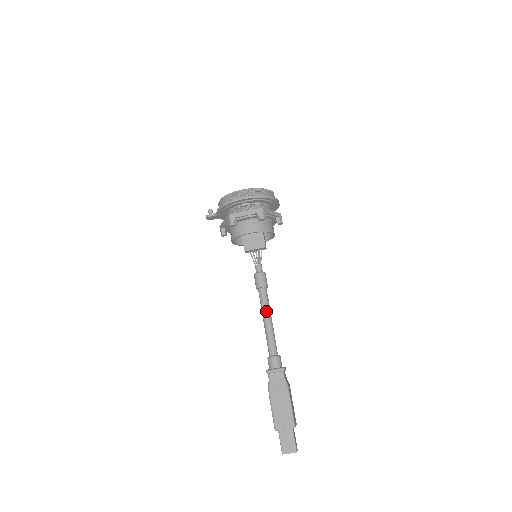
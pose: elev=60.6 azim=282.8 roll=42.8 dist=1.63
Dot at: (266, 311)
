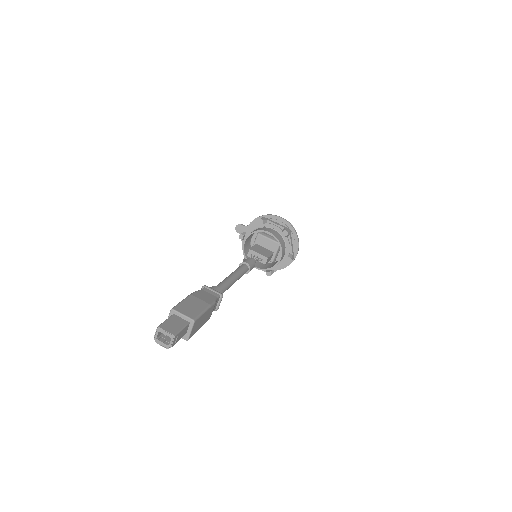
Dot at: (238, 272)
